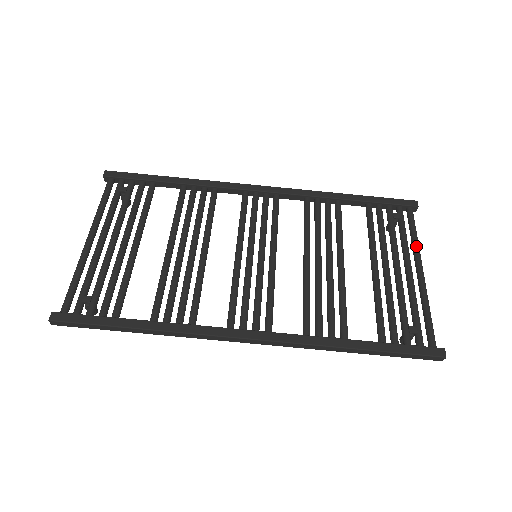
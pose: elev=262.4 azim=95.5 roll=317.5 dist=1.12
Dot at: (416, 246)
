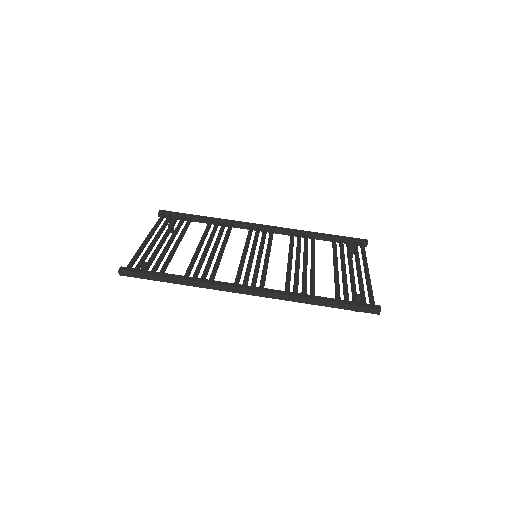
Dot at: (365, 260)
